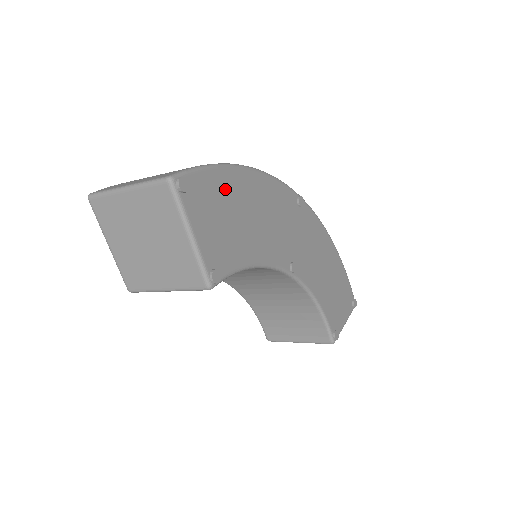
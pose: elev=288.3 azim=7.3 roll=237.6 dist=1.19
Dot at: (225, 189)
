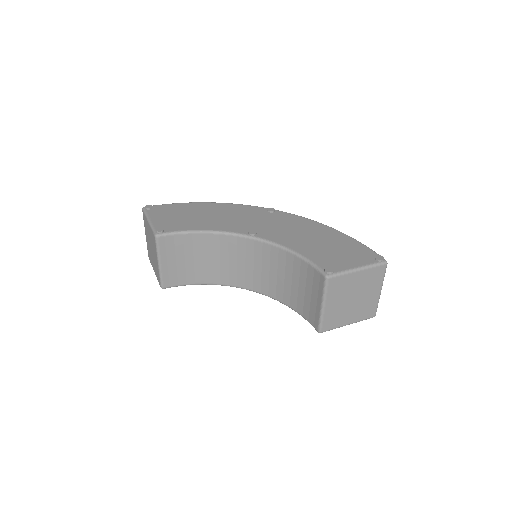
Dot at: (184, 208)
